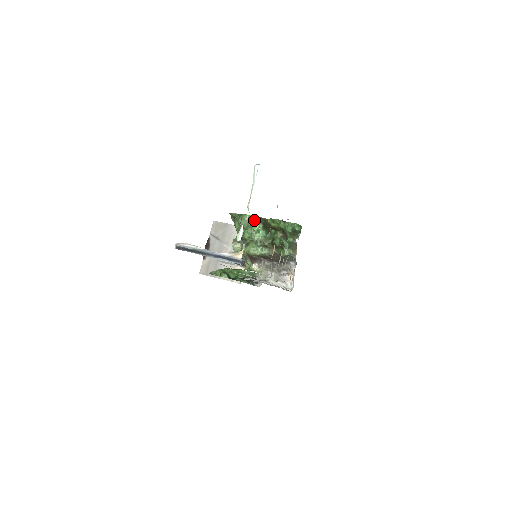
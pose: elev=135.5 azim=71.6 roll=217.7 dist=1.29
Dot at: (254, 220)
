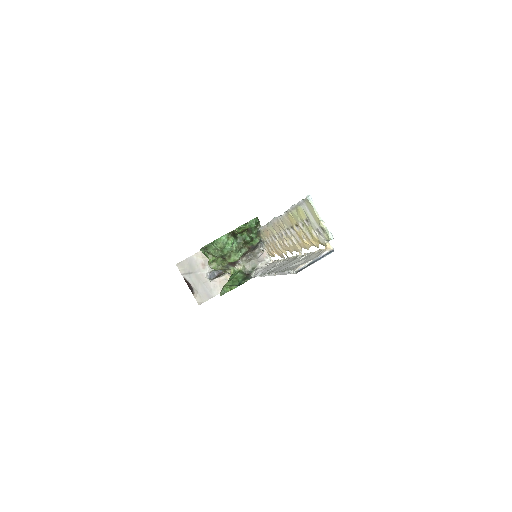
Dot at: (226, 238)
